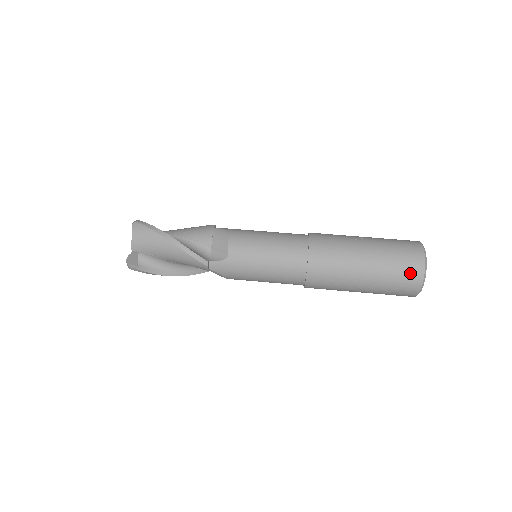
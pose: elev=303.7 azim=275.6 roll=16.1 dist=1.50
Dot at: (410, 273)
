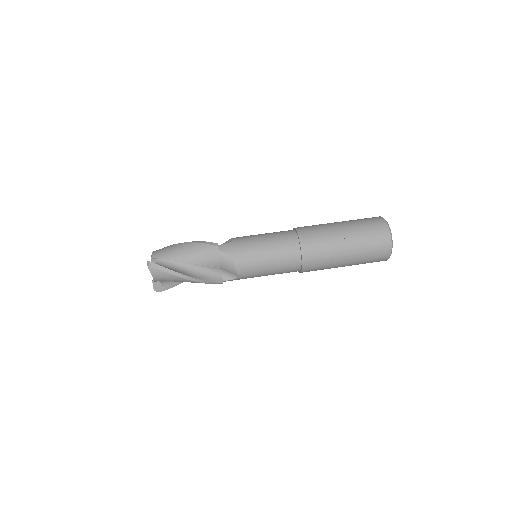
Dot at: (379, 259)
